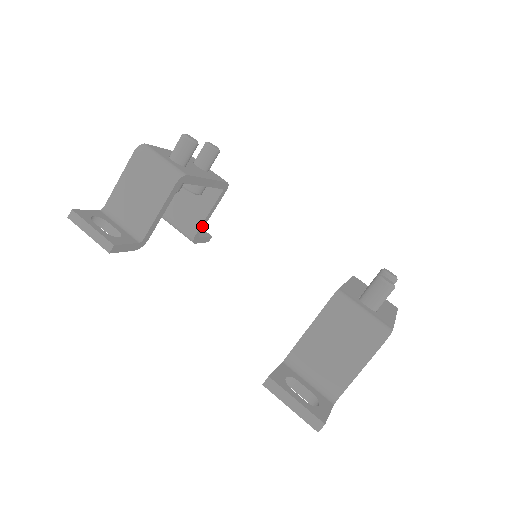
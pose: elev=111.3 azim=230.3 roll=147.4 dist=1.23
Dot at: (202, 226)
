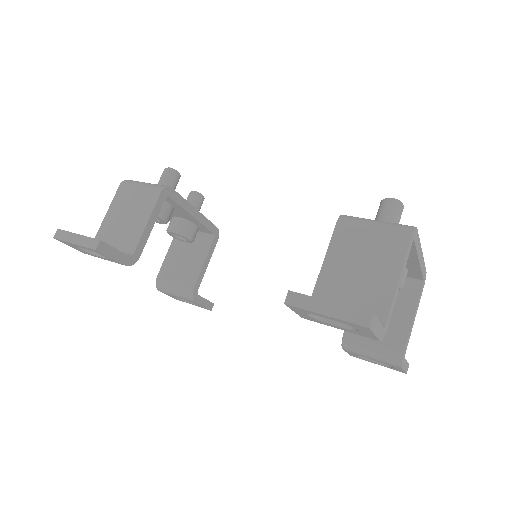
Dot at: (199, 278)
